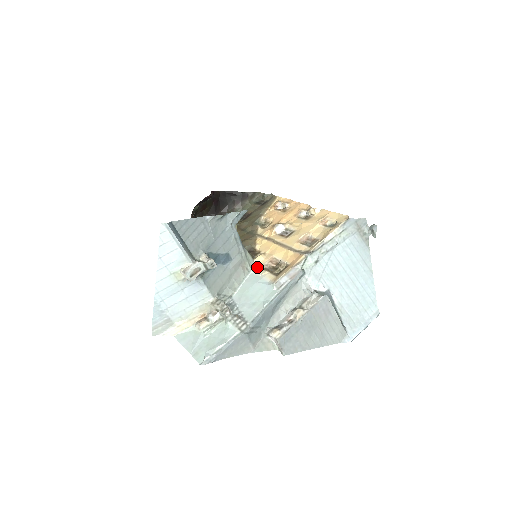
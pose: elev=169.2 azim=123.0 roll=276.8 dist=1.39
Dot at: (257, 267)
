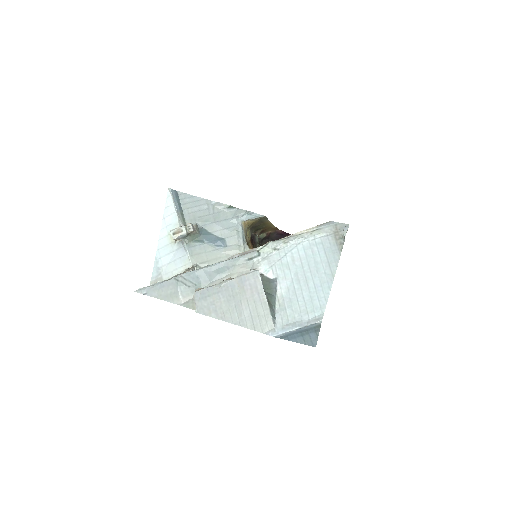
Dot at: occluded
